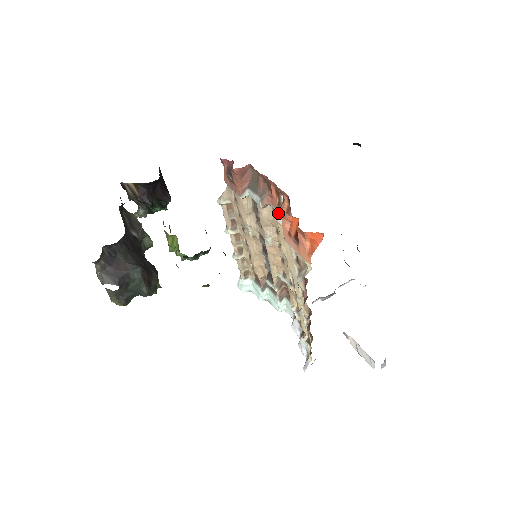
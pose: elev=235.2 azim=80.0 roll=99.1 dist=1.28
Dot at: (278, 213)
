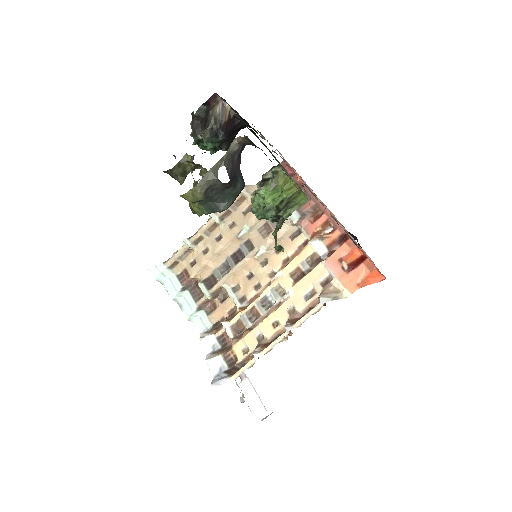
Dot at: (320, 238)
